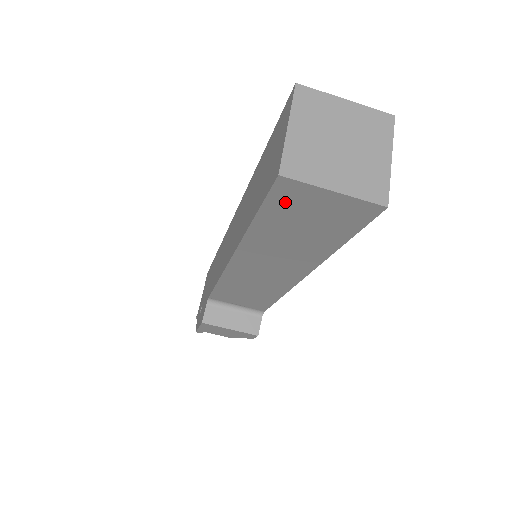
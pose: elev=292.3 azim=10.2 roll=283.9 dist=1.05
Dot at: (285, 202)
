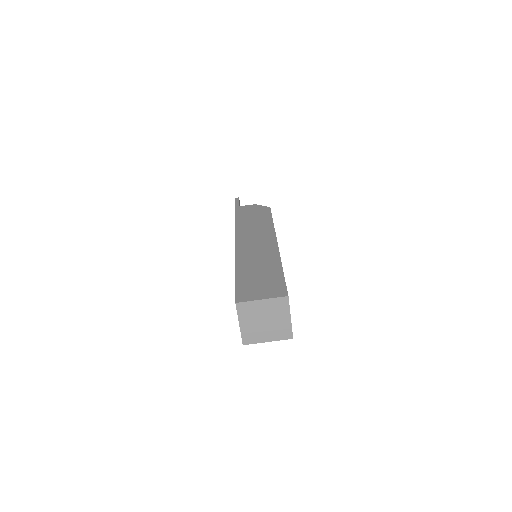
Dot at: occluded
